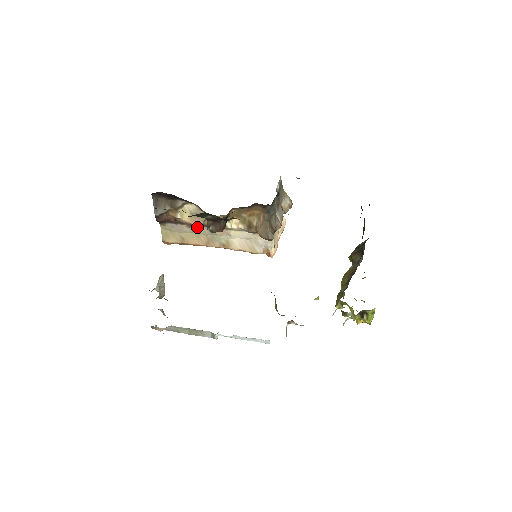
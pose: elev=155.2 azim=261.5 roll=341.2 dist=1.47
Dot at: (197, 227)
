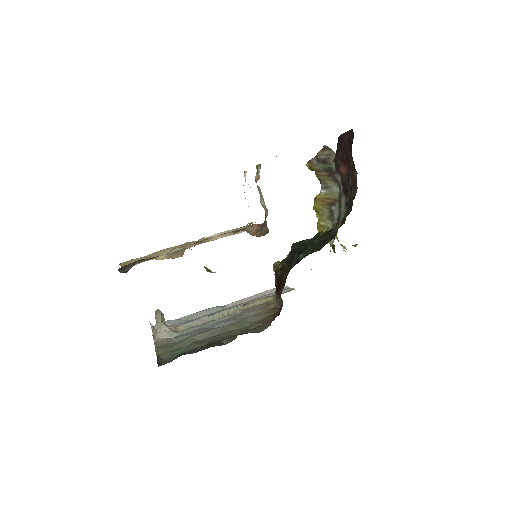
Dot at: (178, 257)
